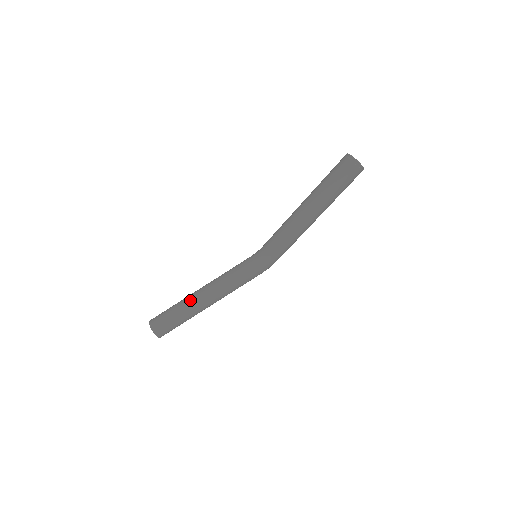
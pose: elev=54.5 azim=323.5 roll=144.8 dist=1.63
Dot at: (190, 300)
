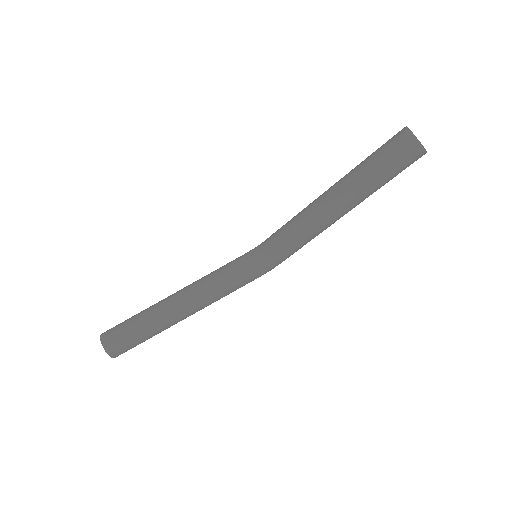
Dot at: (160, 310)
